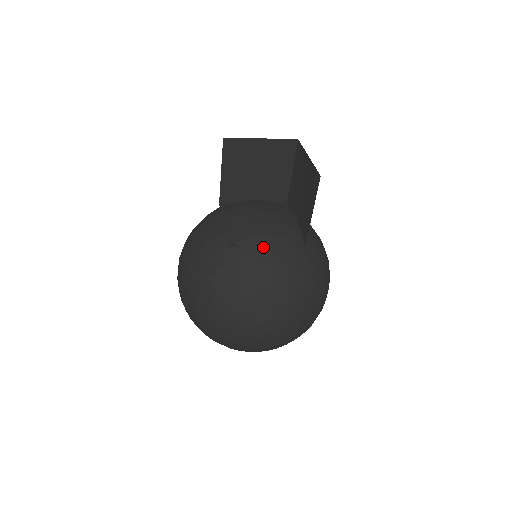
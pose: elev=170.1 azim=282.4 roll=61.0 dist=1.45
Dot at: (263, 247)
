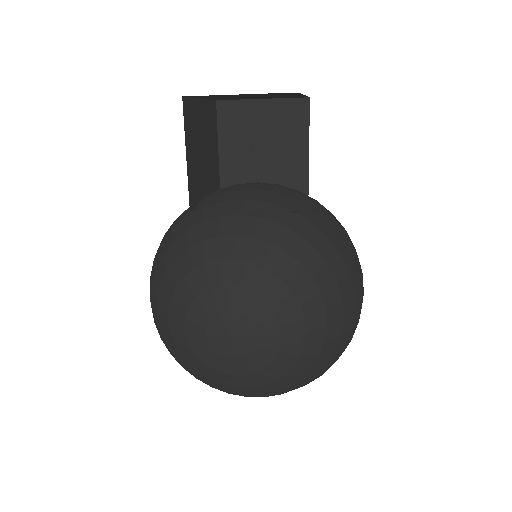
Dot at: (232, 210)
